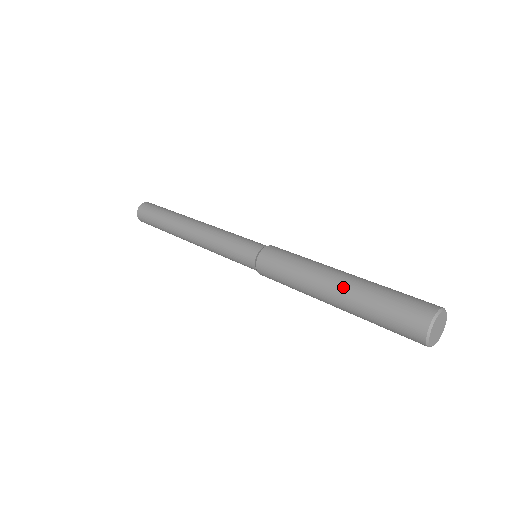
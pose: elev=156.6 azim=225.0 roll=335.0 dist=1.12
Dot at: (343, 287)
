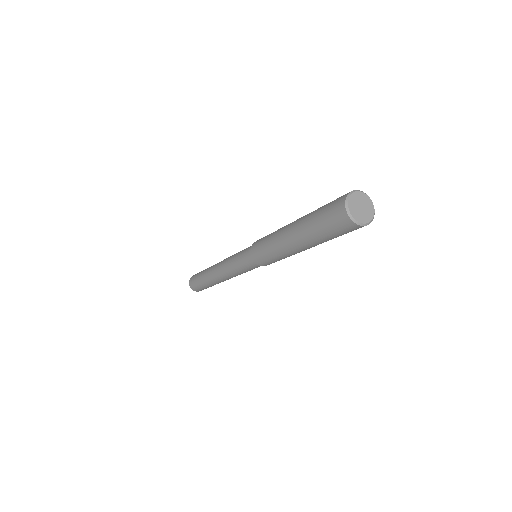
Dot at: (297, 221)
